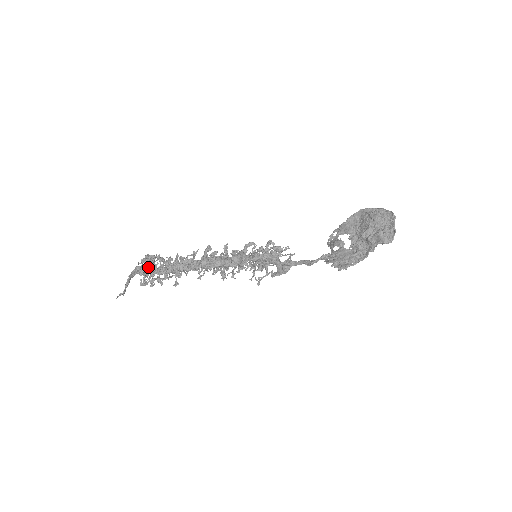
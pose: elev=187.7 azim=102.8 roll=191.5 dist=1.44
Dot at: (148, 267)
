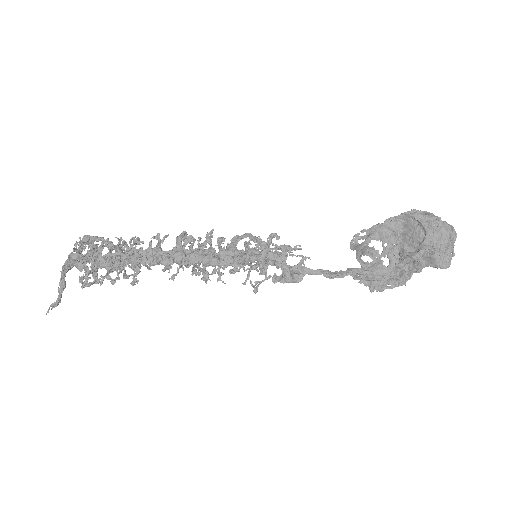
Dot at: (91, 258)
